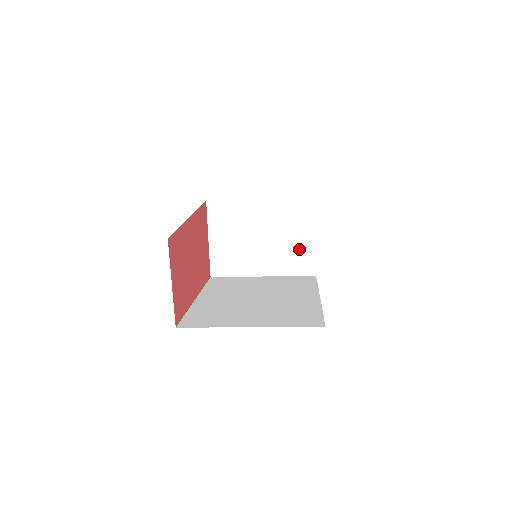
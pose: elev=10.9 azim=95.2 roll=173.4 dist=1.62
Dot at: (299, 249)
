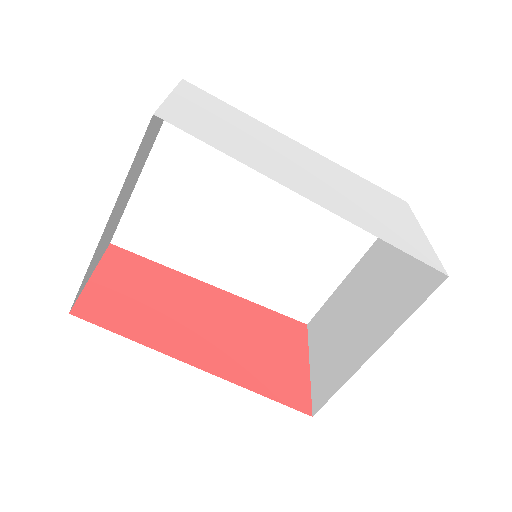
Dot at: (409, 270)
